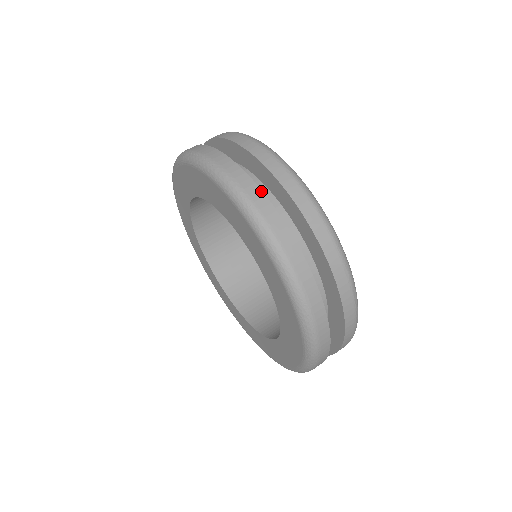
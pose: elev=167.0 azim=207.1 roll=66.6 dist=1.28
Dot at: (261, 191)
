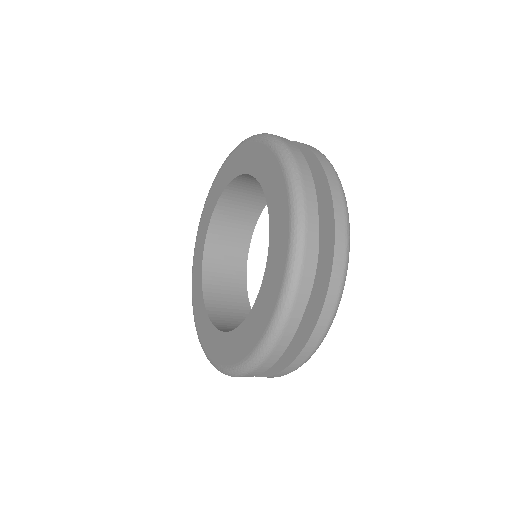
Dot at: (318, 235)
